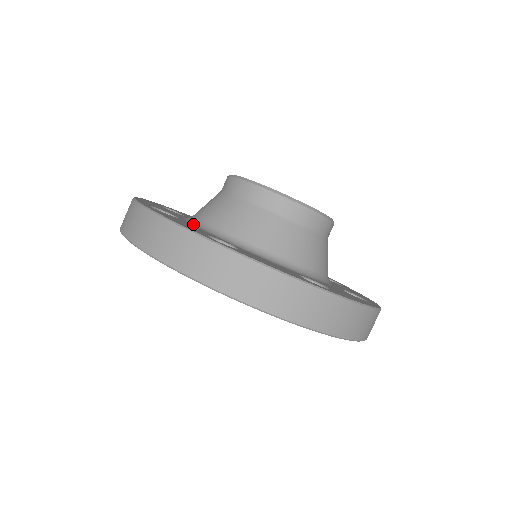
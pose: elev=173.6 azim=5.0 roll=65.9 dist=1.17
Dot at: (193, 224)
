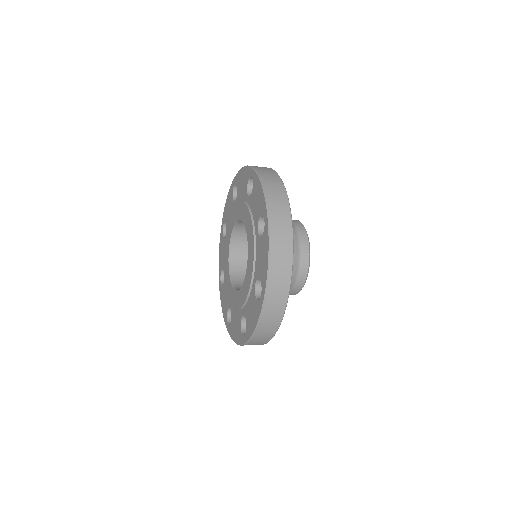
Dot at: occluded
